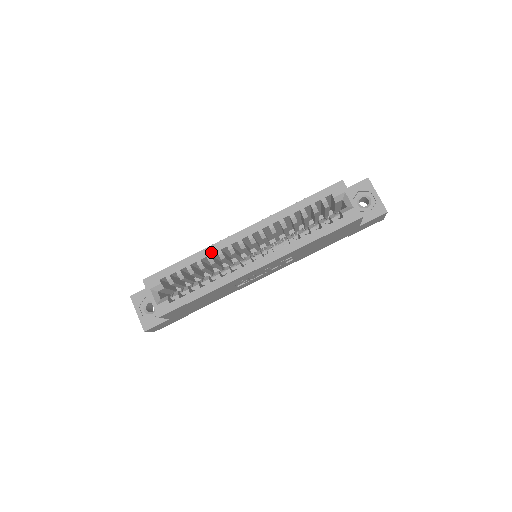
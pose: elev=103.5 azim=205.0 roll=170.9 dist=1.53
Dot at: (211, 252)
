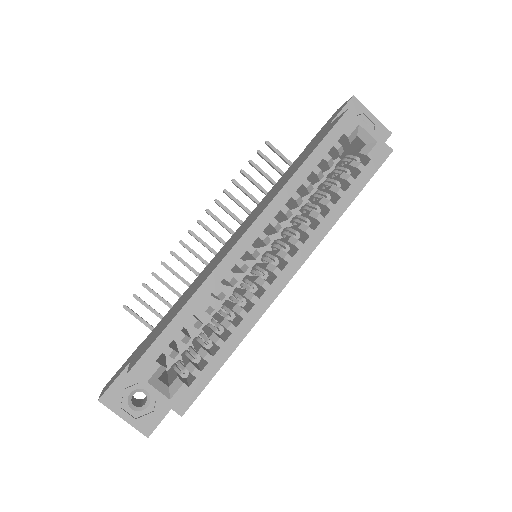
Dot at: (216, 283)
